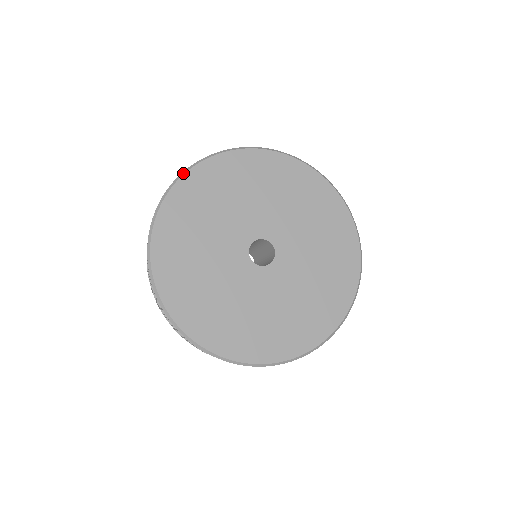
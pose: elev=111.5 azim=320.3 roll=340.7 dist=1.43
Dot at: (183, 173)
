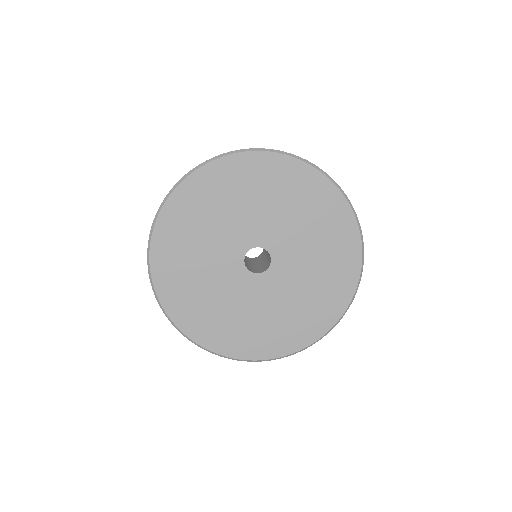
Dot at: (191, 171)
